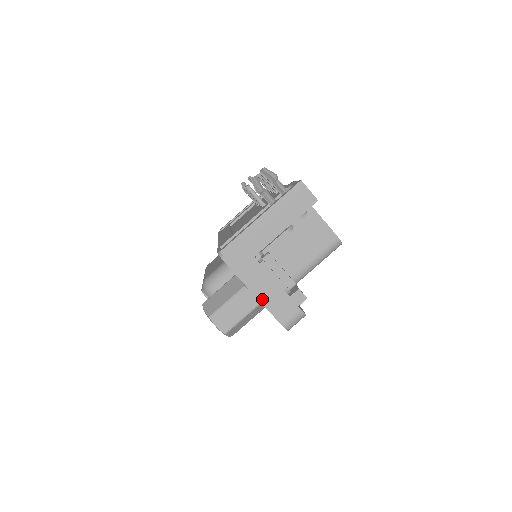
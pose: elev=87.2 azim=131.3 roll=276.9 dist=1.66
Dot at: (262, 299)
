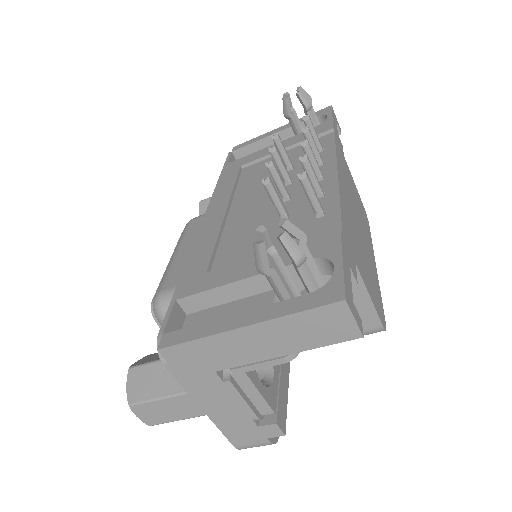
Dot at: (213, 417)
